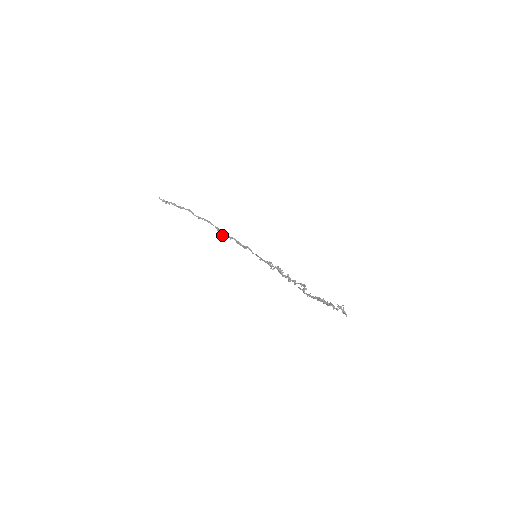
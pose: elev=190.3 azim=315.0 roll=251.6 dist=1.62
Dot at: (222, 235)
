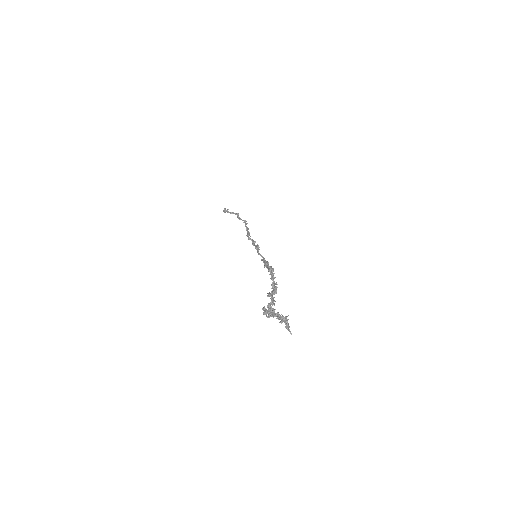
Dot at: (250, 236)
